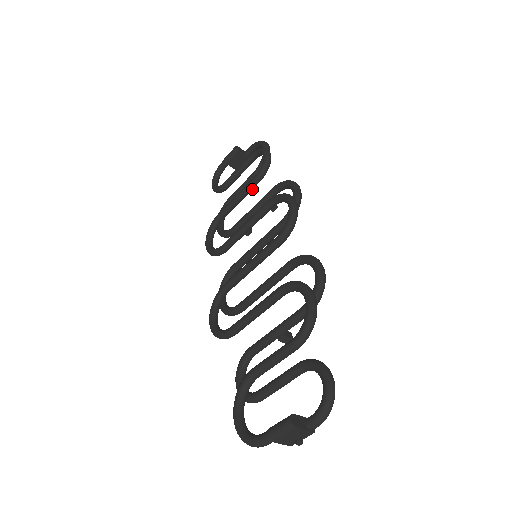
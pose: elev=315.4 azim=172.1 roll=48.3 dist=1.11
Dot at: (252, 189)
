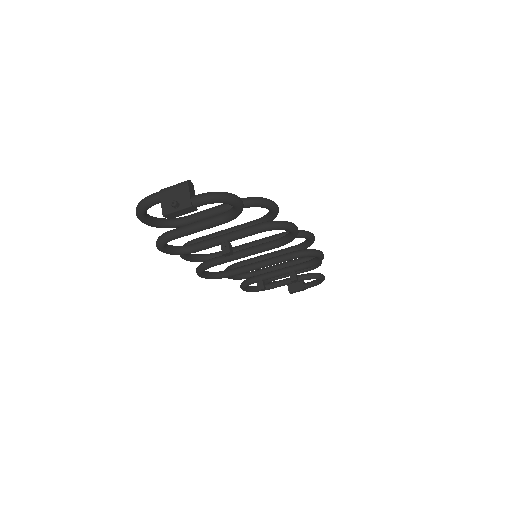
Dot at: occluded
